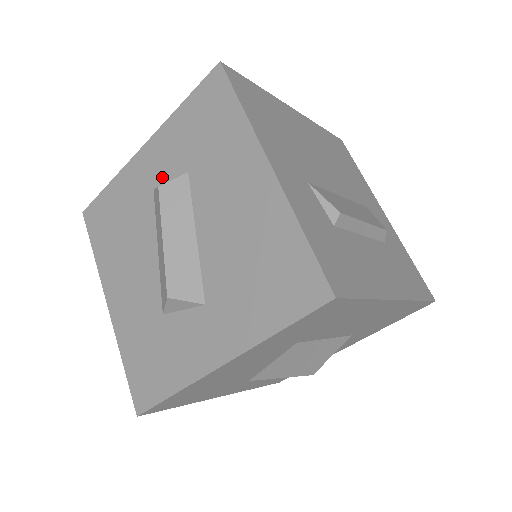
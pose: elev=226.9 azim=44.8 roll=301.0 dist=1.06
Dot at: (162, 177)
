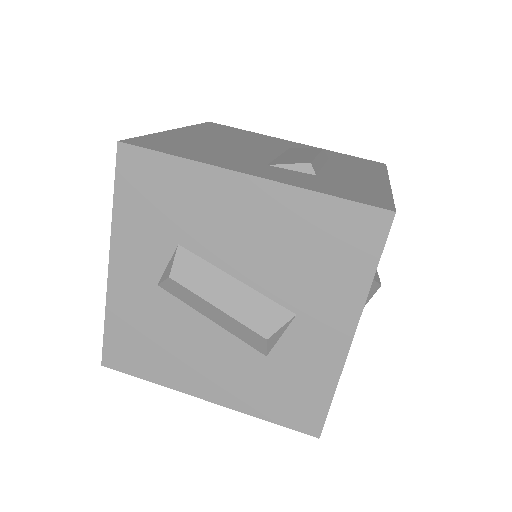
Dot at: (156, 269)
